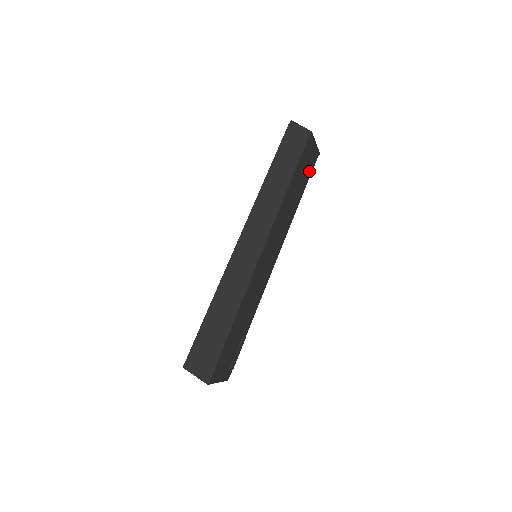
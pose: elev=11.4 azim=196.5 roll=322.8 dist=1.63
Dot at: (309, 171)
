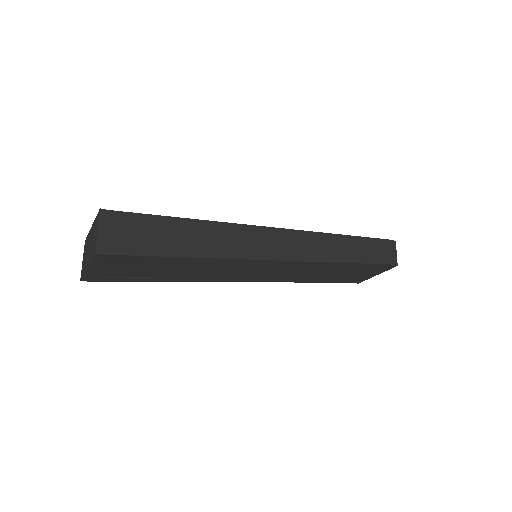
Dot at: (345, 279)
